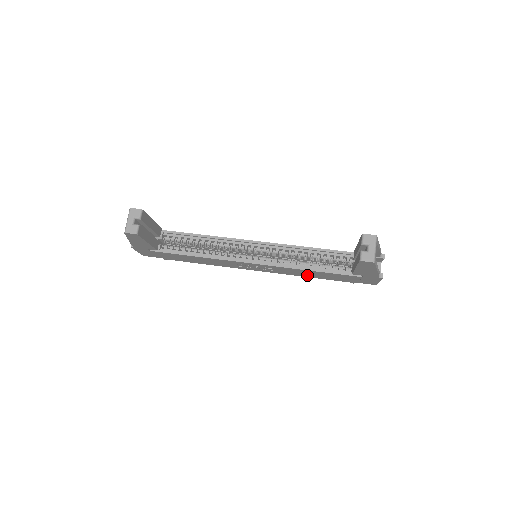
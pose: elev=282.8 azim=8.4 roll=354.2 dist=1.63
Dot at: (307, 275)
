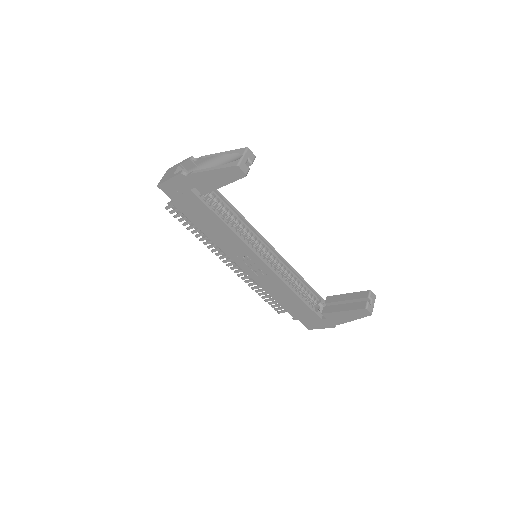
Dot at: (277, 295)
